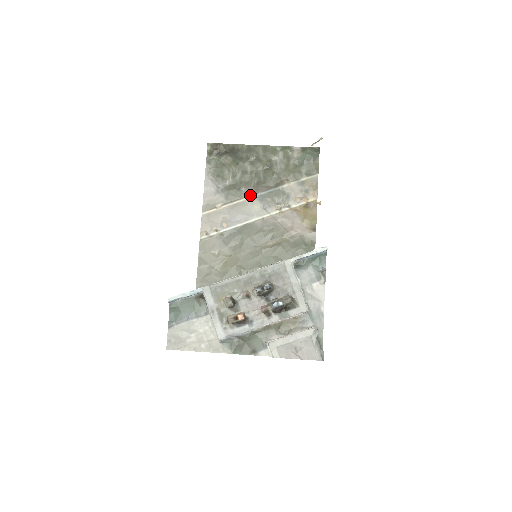
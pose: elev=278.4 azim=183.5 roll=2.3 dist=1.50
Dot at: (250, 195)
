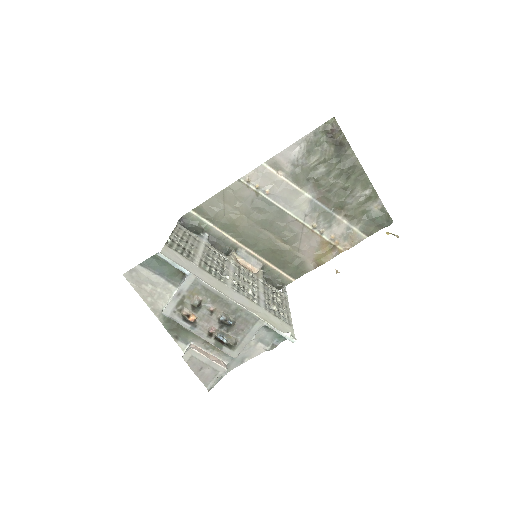
Dot at: (310, 193)
